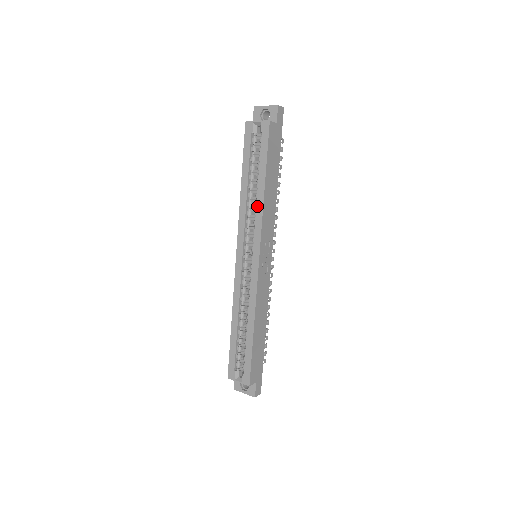
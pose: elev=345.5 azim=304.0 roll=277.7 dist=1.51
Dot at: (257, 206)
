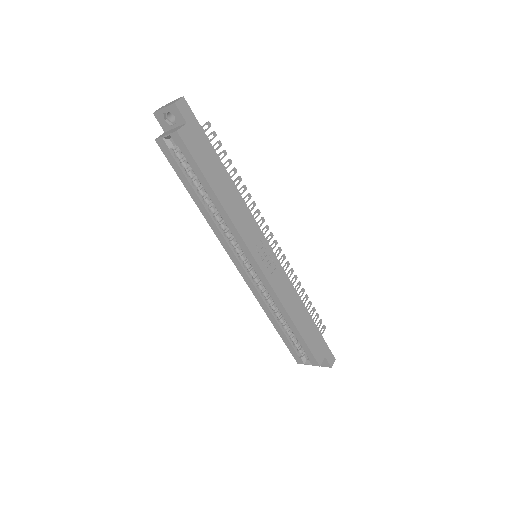
Dot at: (224, 220)
